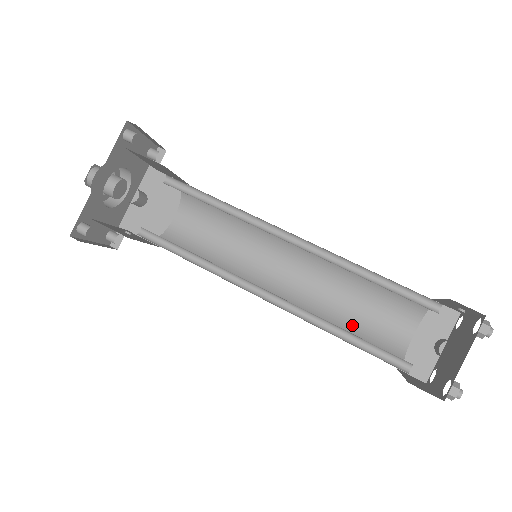
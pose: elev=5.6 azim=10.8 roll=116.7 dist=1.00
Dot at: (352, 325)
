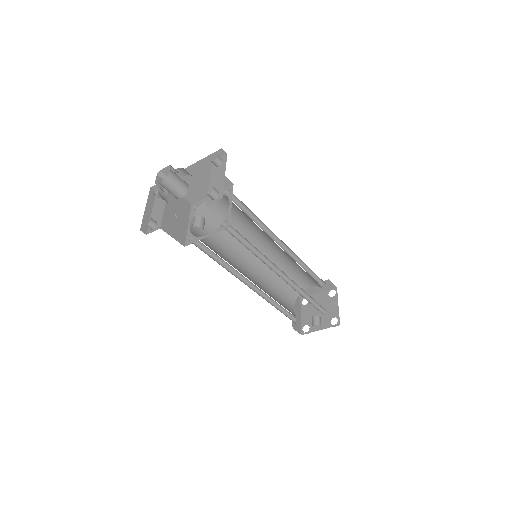
Dot at: occluded
